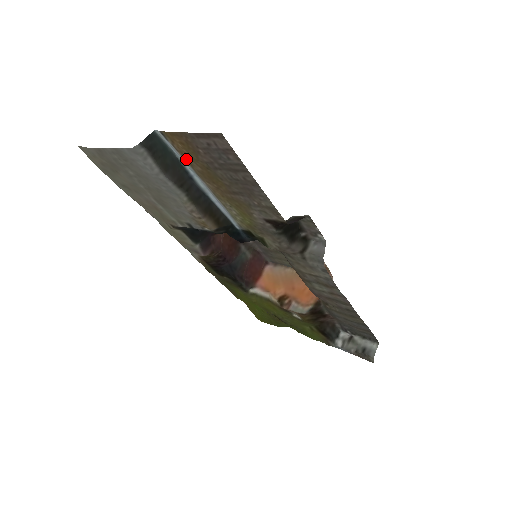
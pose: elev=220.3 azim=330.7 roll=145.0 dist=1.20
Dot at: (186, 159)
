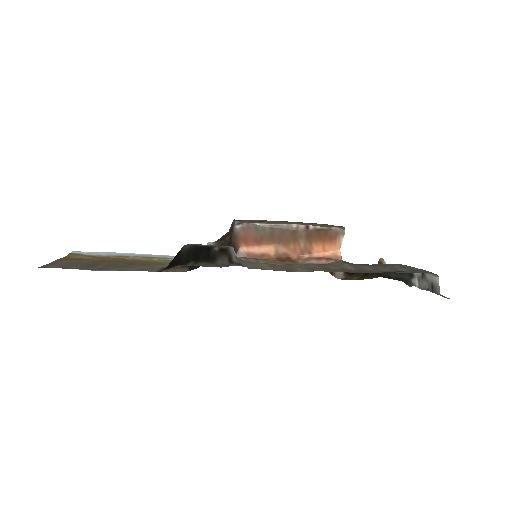
Dot at: (99, 257)
